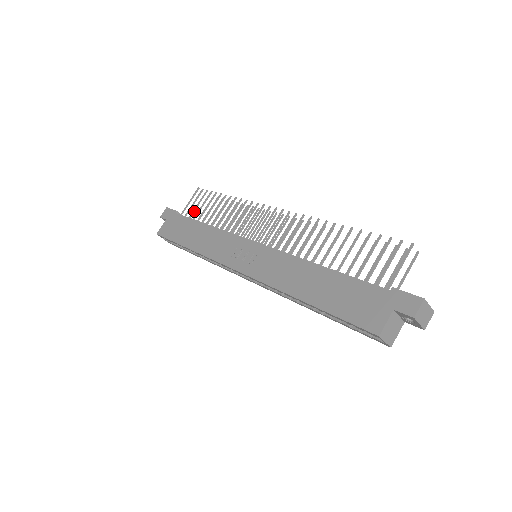
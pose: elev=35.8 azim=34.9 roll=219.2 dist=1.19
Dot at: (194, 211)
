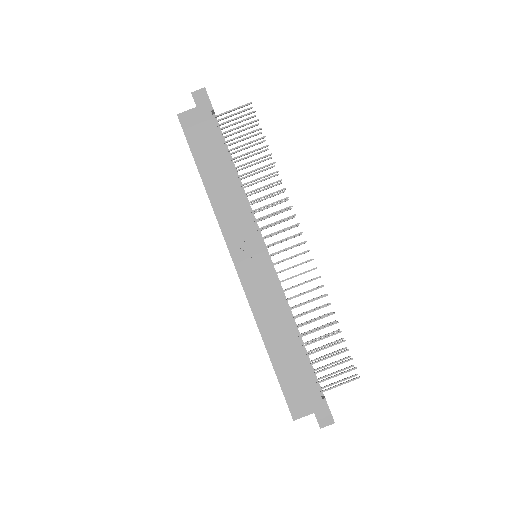
Dot at: occluded
